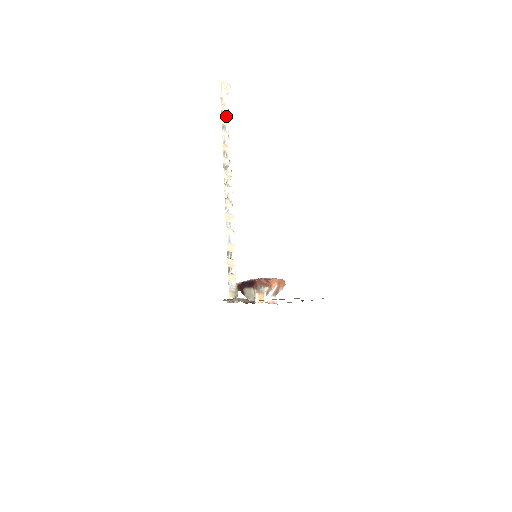
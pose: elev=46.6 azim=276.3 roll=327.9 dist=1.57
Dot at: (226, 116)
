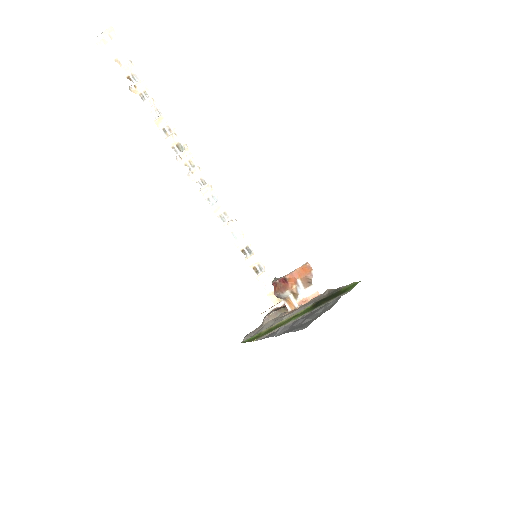
Dot at: (137, 76)
